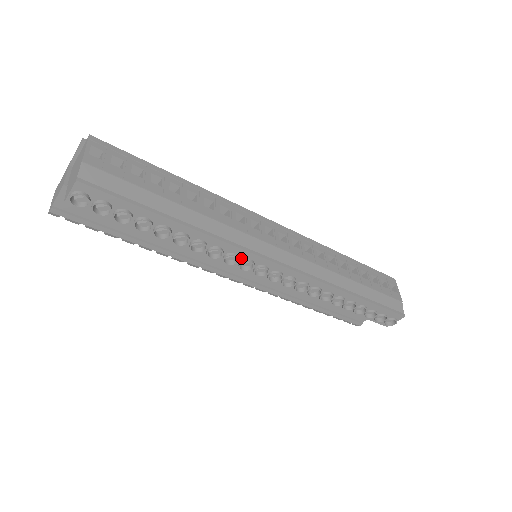
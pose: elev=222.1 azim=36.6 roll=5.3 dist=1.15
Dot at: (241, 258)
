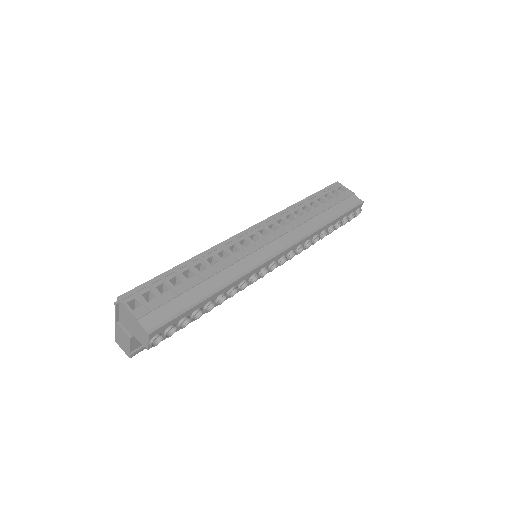
Dot at: (258, 272)
